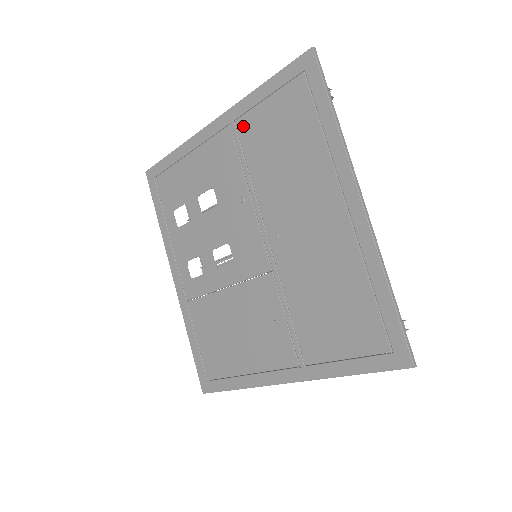
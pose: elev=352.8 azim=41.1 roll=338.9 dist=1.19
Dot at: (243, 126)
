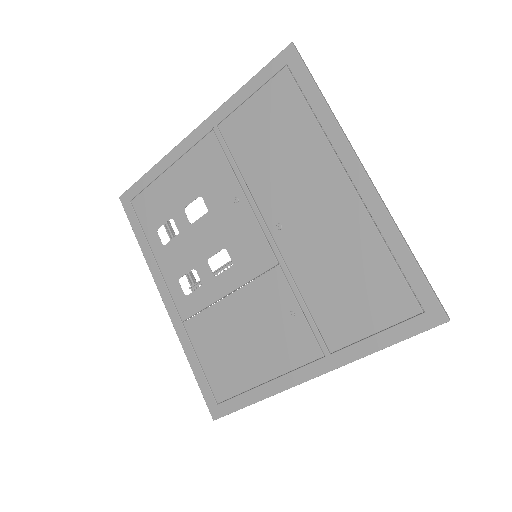
Dot at: (228, 128)
